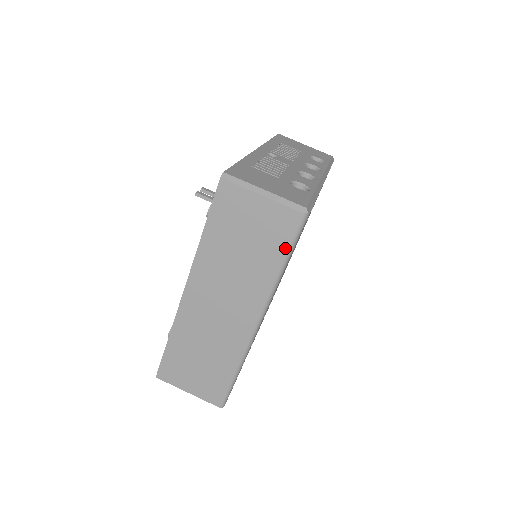
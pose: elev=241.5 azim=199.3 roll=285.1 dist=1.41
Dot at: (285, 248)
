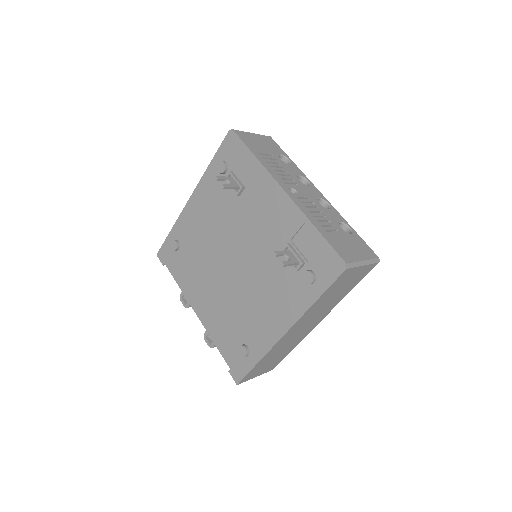
Dot at: occluded
